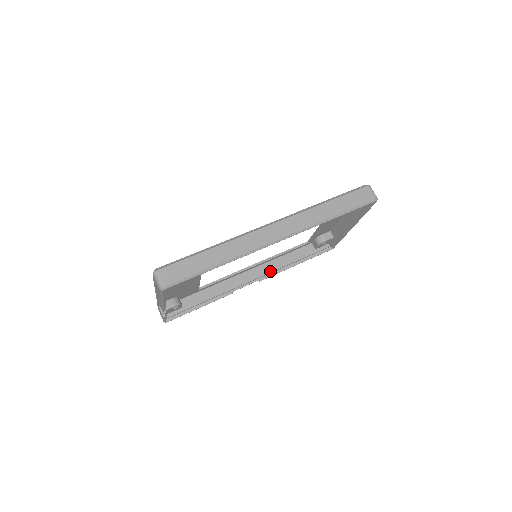
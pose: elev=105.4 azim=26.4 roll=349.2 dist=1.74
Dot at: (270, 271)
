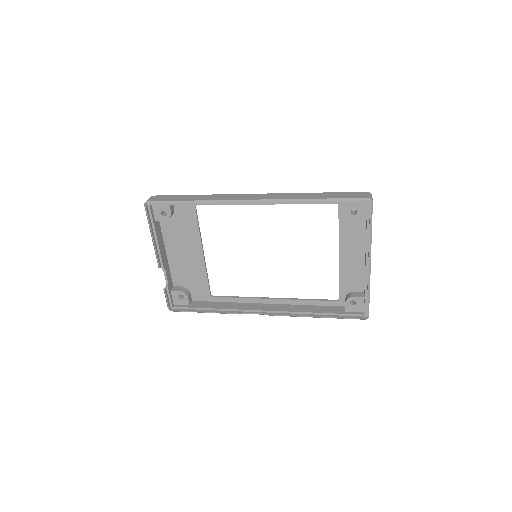
Dot at: (284, 310)
